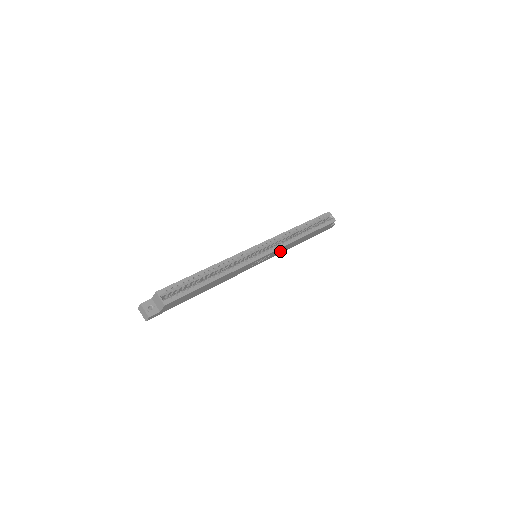
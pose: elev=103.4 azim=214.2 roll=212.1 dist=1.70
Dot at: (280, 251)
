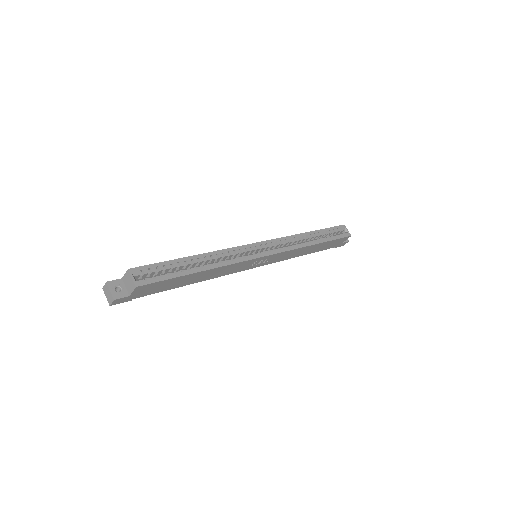
Dot at: (284, 257)
